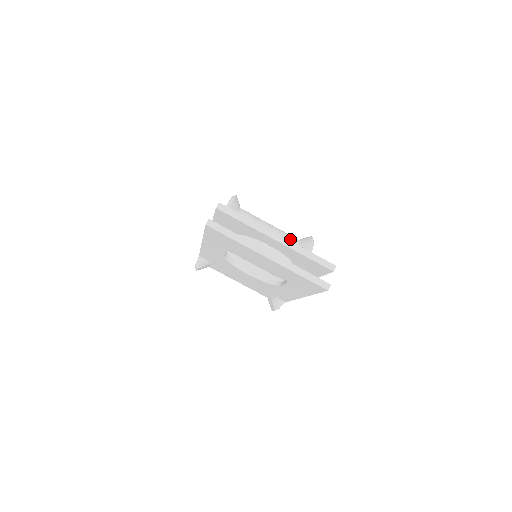
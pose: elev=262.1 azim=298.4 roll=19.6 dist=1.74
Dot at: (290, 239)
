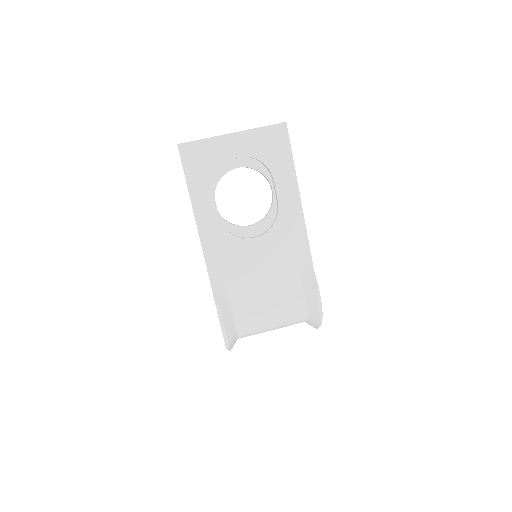
Dot at: occluded
